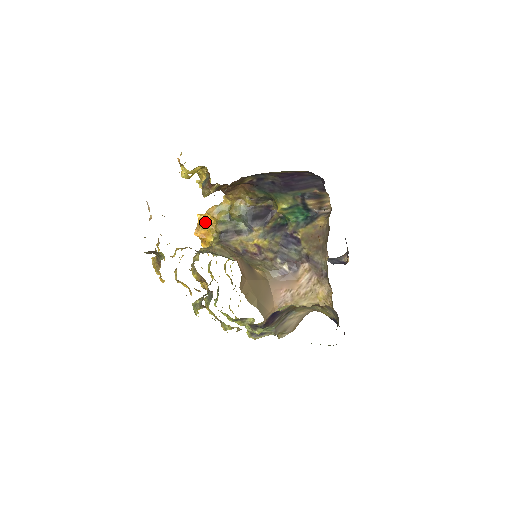
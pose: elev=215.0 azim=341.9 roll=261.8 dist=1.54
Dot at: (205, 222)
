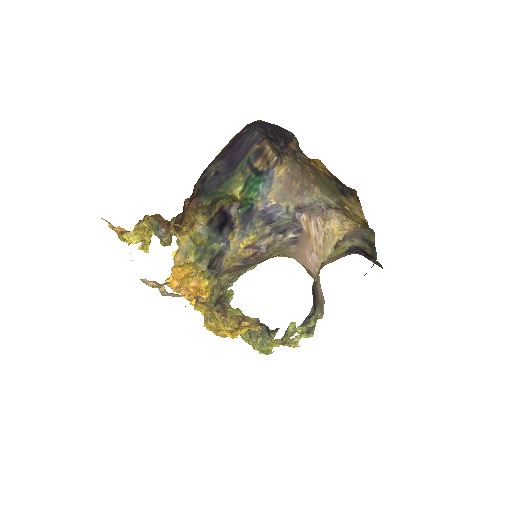
Dot at: (181, 278)
